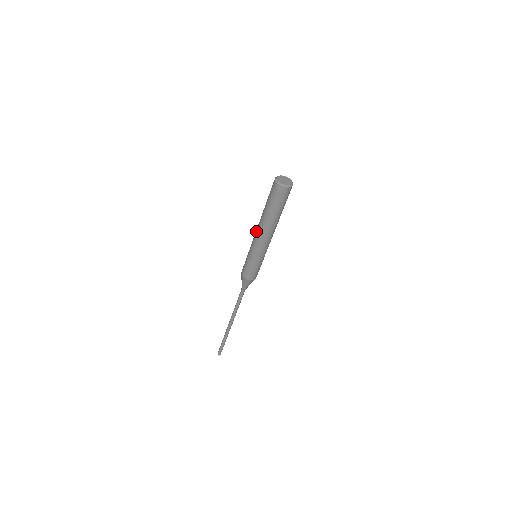
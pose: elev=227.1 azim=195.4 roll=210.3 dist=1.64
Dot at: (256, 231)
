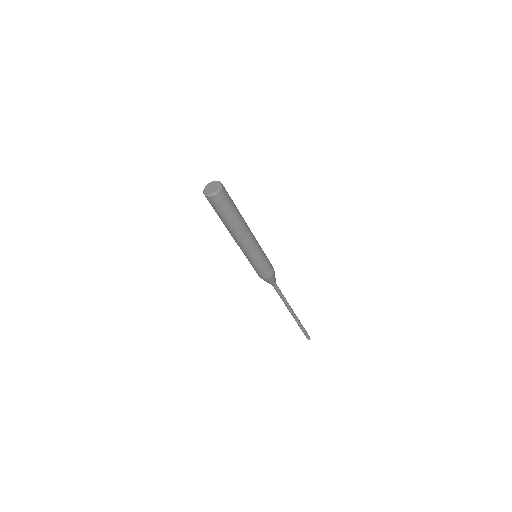
Dot at: occluded
